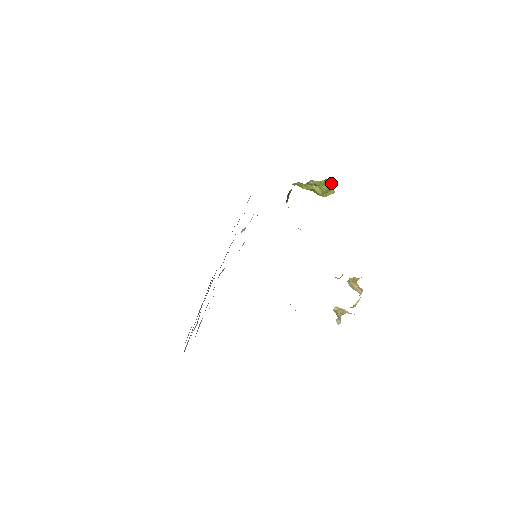
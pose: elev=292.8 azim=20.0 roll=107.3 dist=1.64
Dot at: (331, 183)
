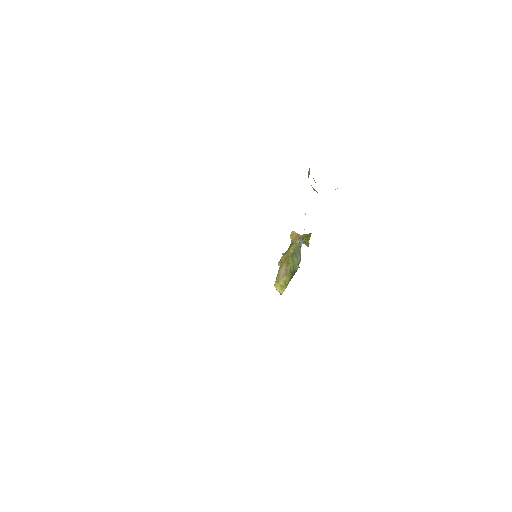
Dot at: occluded
